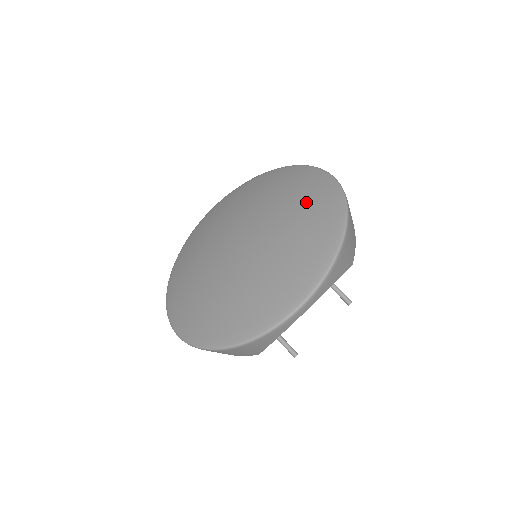
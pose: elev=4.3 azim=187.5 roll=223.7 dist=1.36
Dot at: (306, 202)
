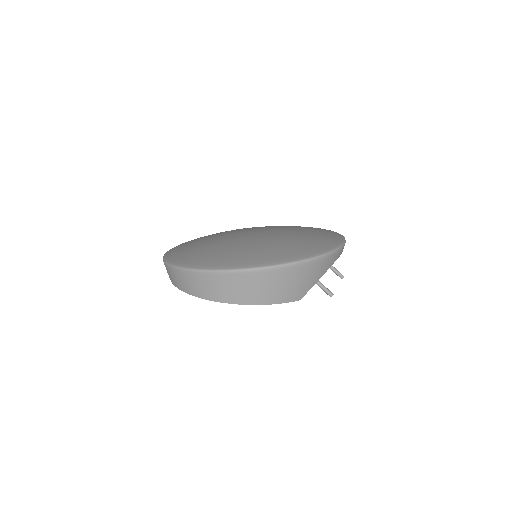
Dot at: occluded
